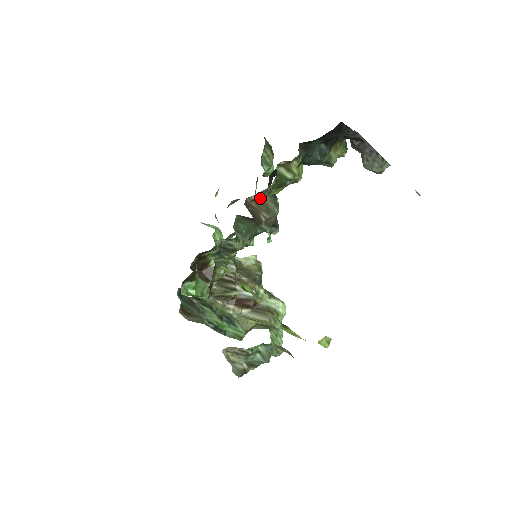
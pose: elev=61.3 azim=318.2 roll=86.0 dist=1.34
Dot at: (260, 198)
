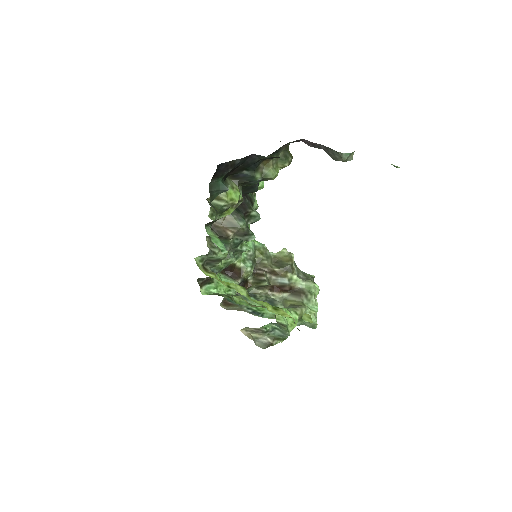
Dot at: (224, 219)
